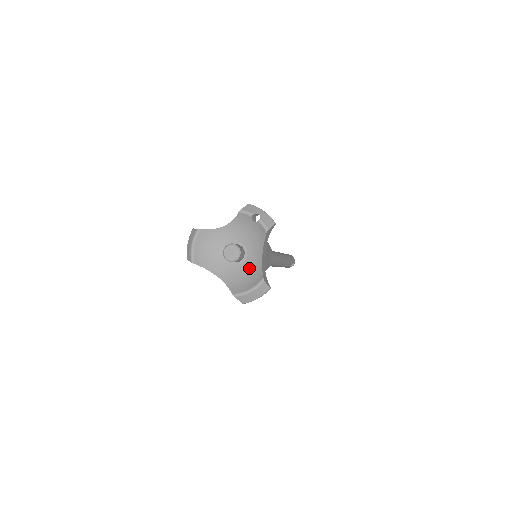
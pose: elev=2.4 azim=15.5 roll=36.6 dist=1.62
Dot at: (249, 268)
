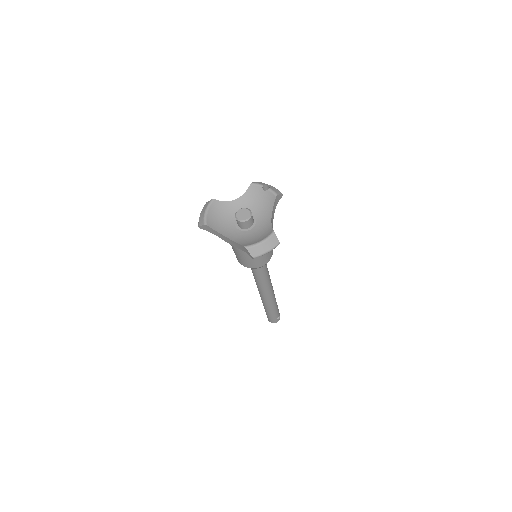
Dot at: (258, 231)
